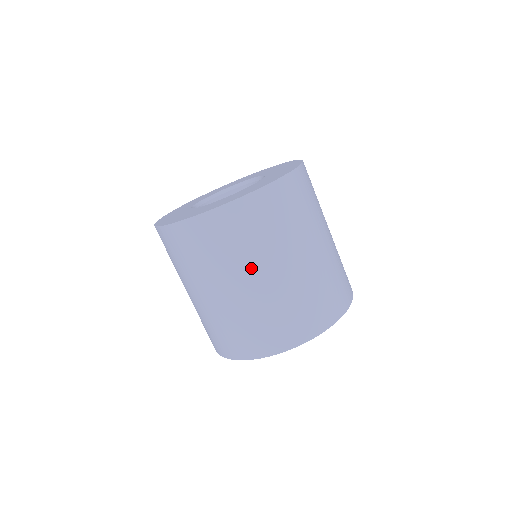
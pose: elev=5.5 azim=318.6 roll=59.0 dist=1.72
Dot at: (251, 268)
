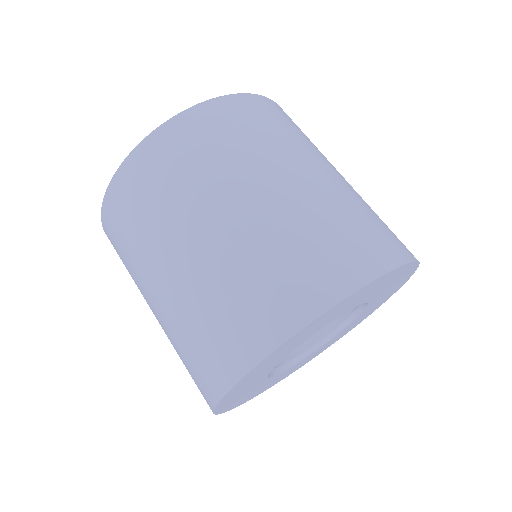
Dot at: (259, 170)
